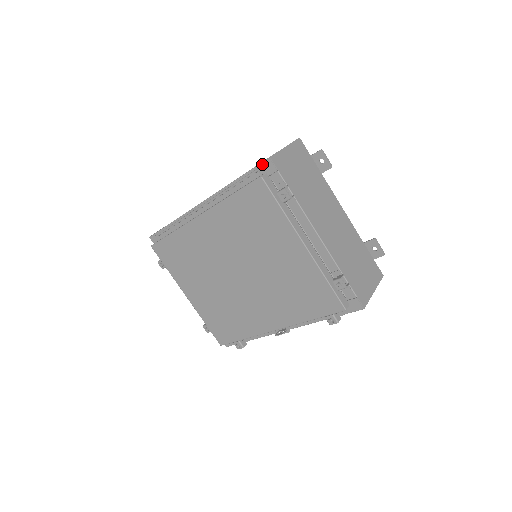
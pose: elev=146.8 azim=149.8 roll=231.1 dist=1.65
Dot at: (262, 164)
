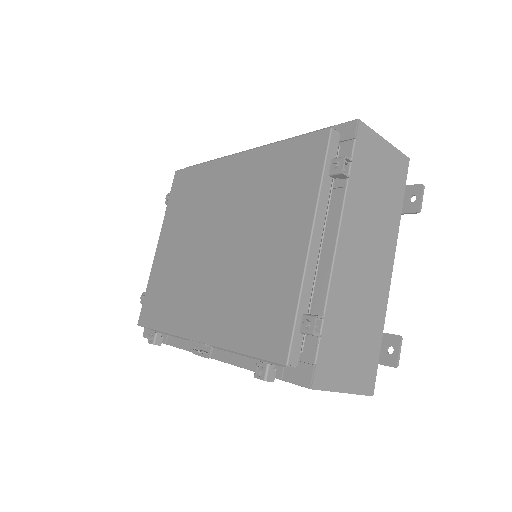
Dot at: (345, 124)
